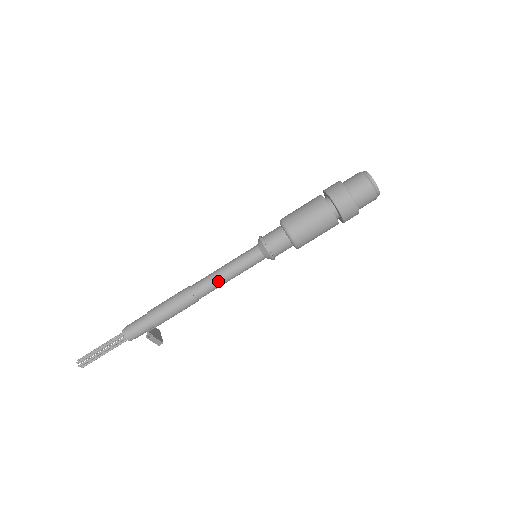
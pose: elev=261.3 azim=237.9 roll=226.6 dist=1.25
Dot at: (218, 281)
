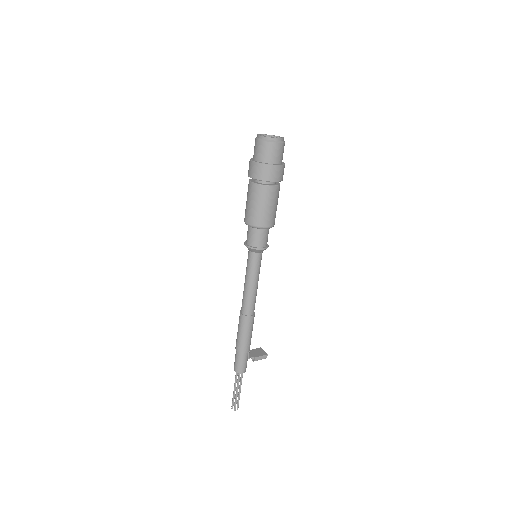
Dot at: (250, 294)
